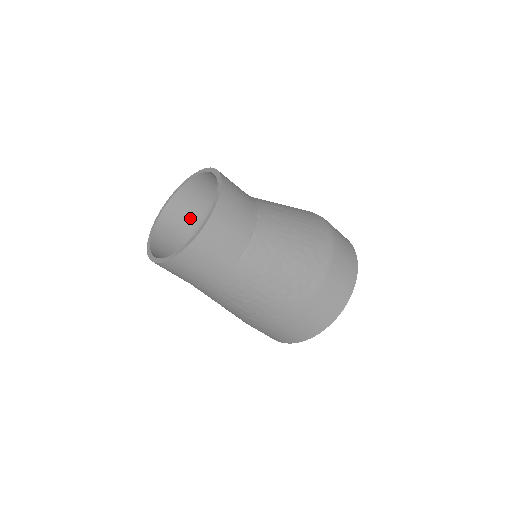
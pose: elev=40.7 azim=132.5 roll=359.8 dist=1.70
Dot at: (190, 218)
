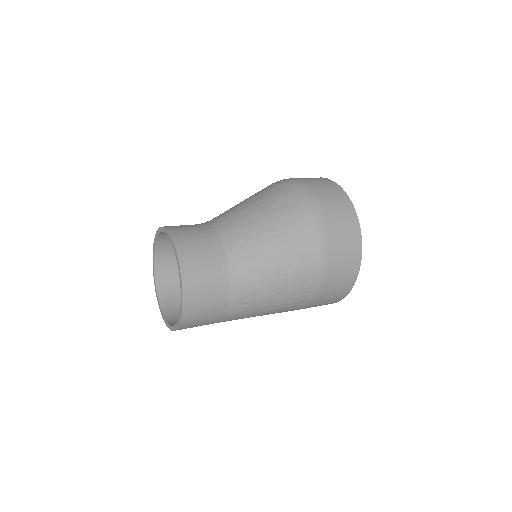
Dot at: occluded
